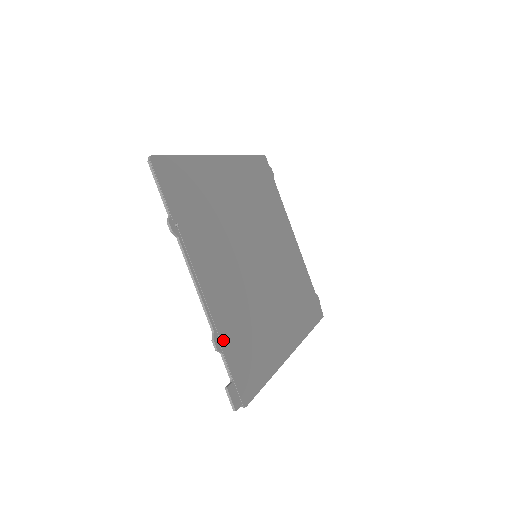
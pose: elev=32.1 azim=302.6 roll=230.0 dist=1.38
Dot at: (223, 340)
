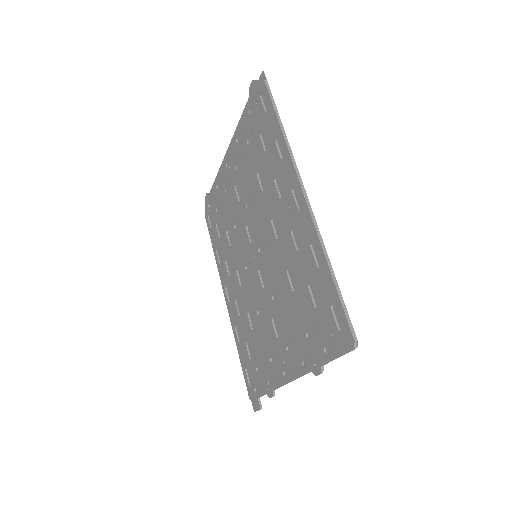
Dot at: (269, 384)
